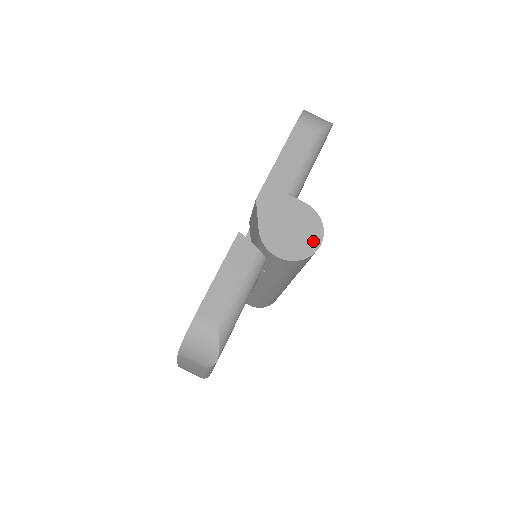
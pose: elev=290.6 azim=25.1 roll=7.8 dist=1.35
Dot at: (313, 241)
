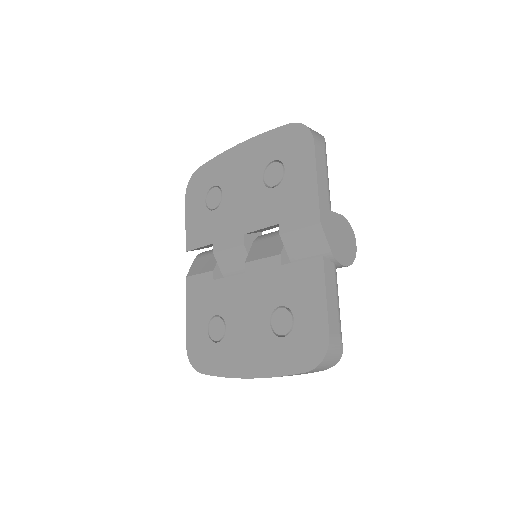
Dot at: (353, 244)
